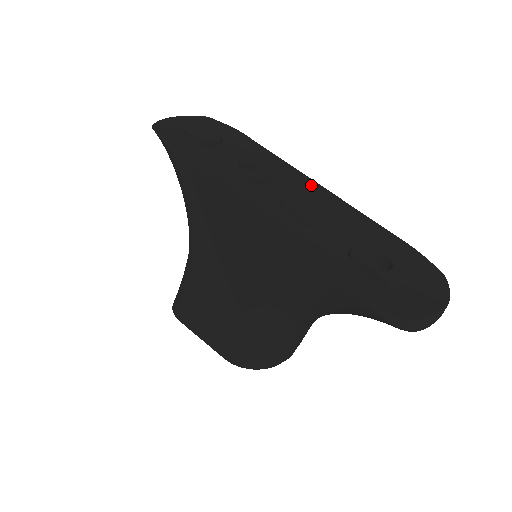
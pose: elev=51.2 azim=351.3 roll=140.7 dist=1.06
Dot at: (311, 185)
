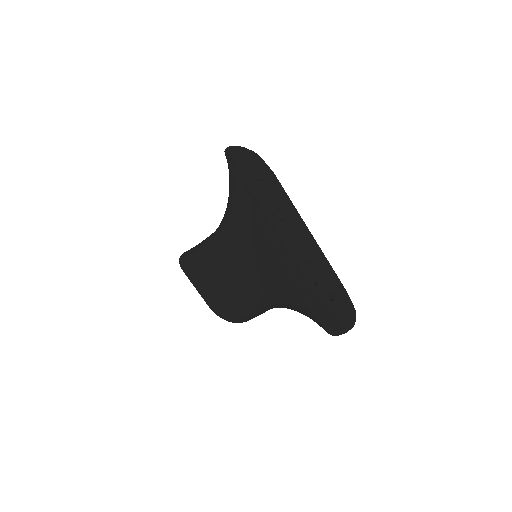
Dot at: (307, 232)
